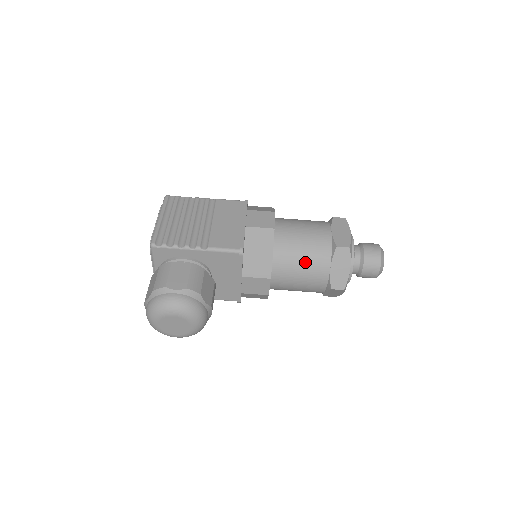
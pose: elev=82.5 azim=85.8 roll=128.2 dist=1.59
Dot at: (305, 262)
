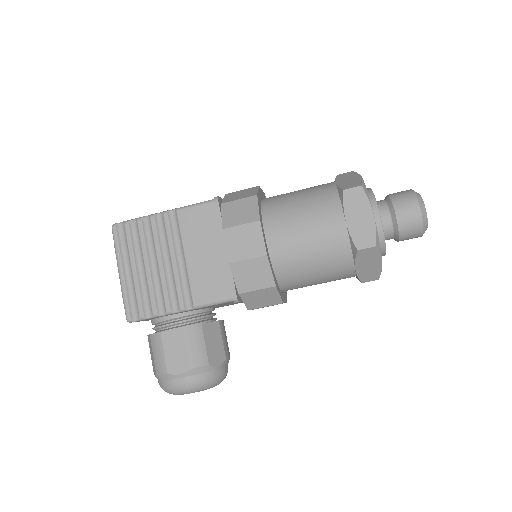
Dot at: (320, 272)
